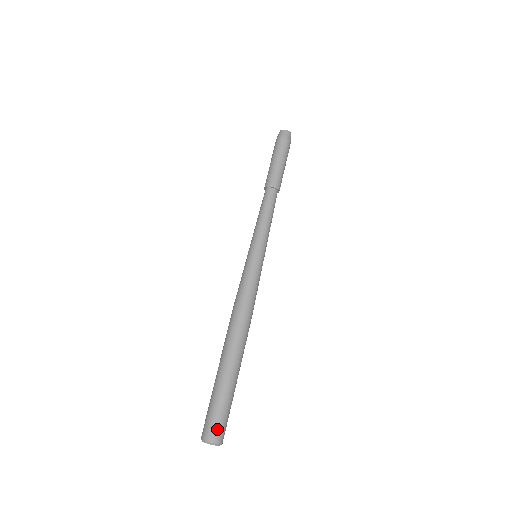
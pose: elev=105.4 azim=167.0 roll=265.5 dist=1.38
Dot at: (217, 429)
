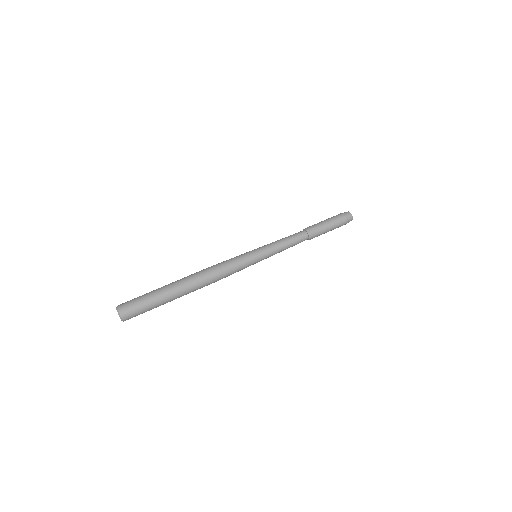
Dot at: (132, 314)
